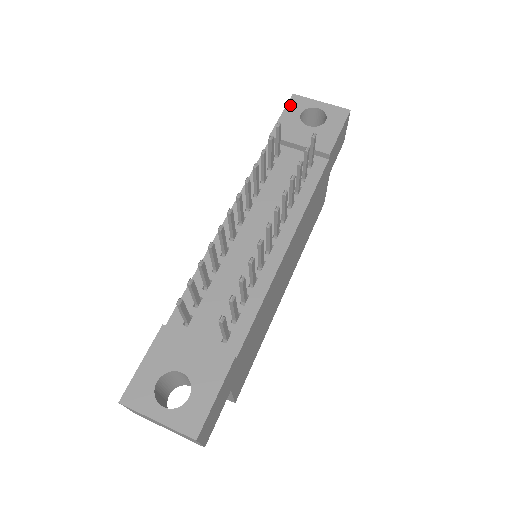
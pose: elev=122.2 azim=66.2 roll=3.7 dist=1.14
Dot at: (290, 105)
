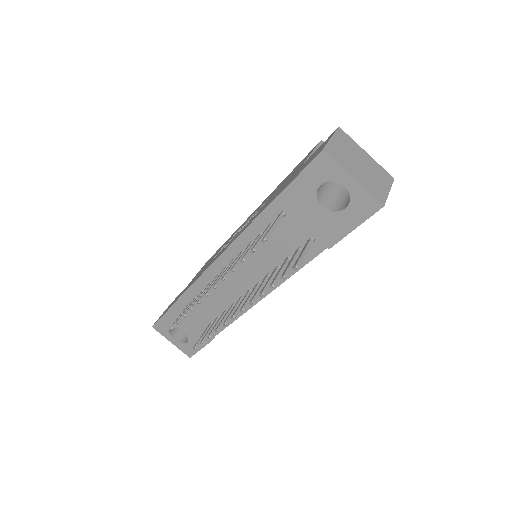
Dot at: (312, 167)
